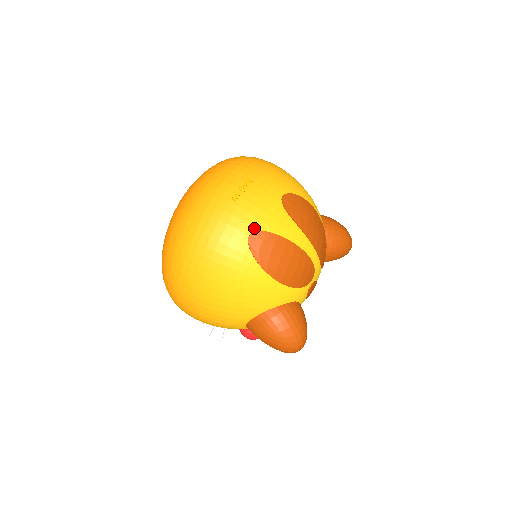
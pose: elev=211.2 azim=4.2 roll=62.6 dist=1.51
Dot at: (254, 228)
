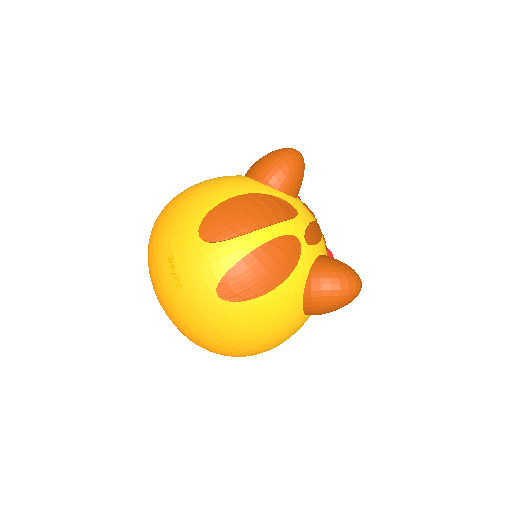
Dot at: (213, 287)
